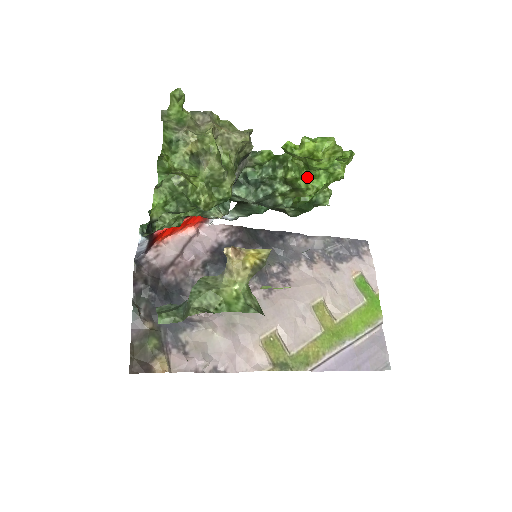
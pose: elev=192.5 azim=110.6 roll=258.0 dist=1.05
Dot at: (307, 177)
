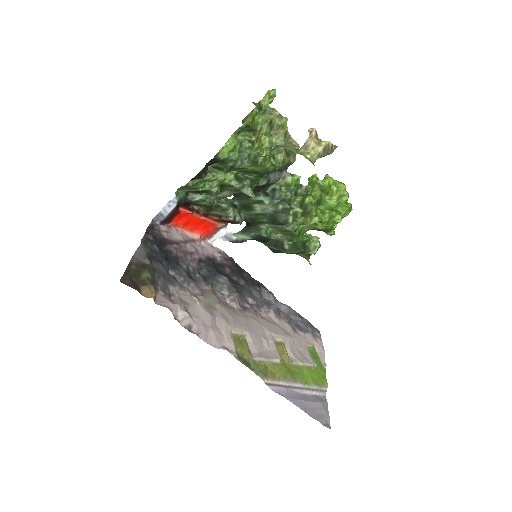
Dot at: (317, 209)
